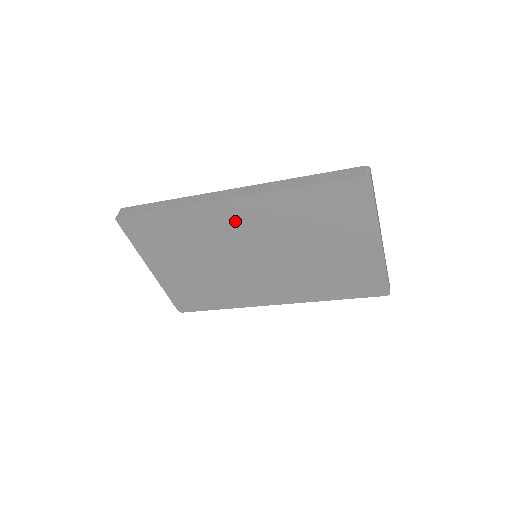
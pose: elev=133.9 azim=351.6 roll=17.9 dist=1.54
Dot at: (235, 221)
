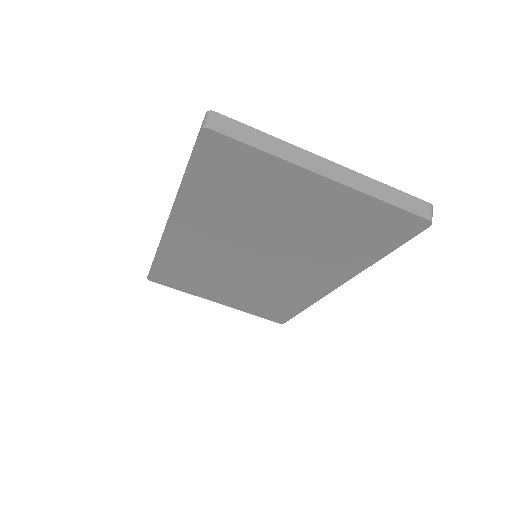
Dot at: (197, 240)
